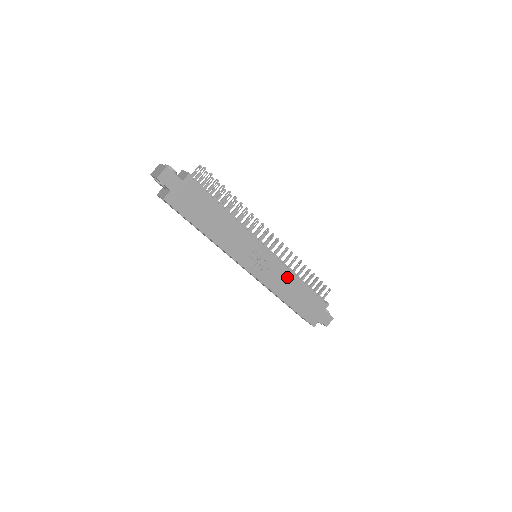
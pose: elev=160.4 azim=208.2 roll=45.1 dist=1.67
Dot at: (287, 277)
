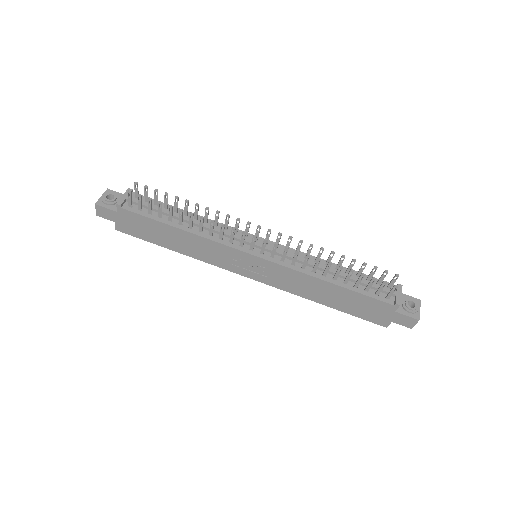
Dot at: (303, 279)
